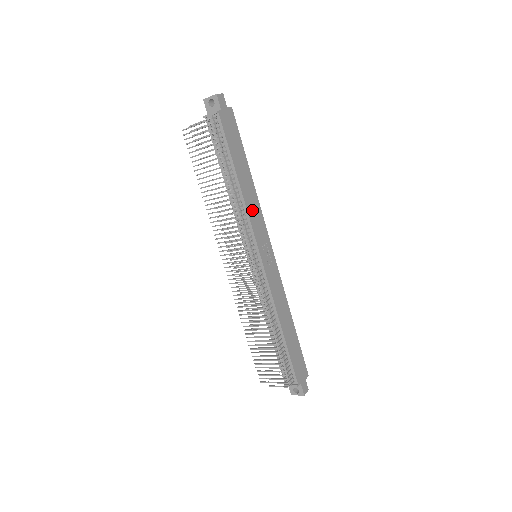
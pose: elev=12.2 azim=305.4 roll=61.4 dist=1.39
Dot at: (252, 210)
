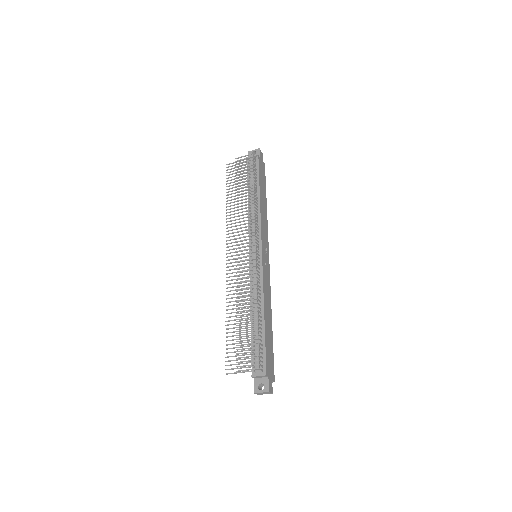
Dot at: (263, 221)
